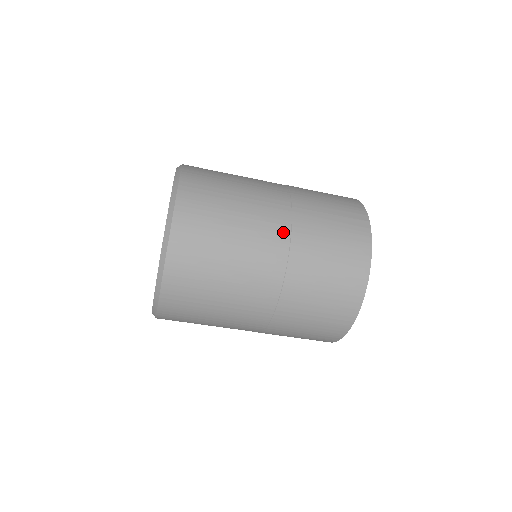
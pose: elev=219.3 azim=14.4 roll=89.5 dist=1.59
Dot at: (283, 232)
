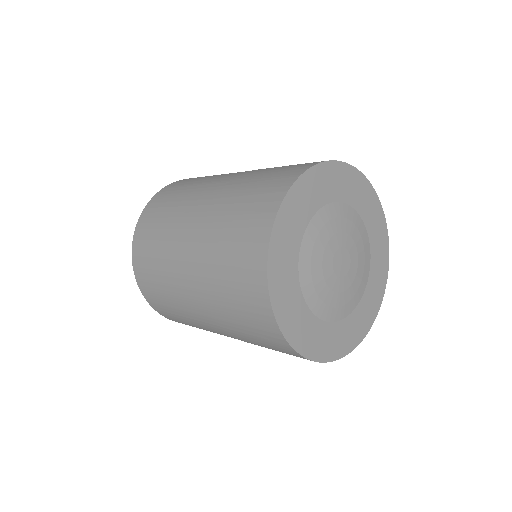
Dot at: (193, 238)
